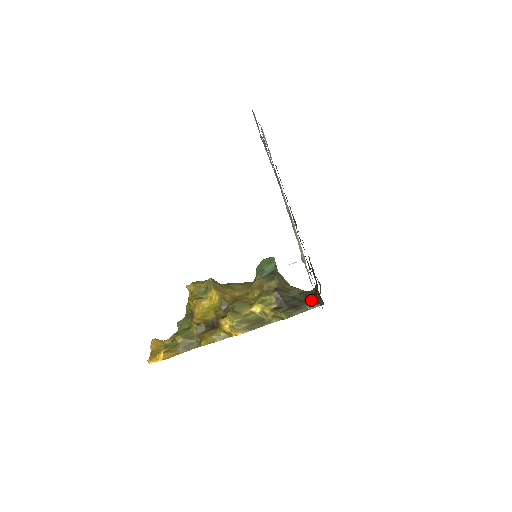
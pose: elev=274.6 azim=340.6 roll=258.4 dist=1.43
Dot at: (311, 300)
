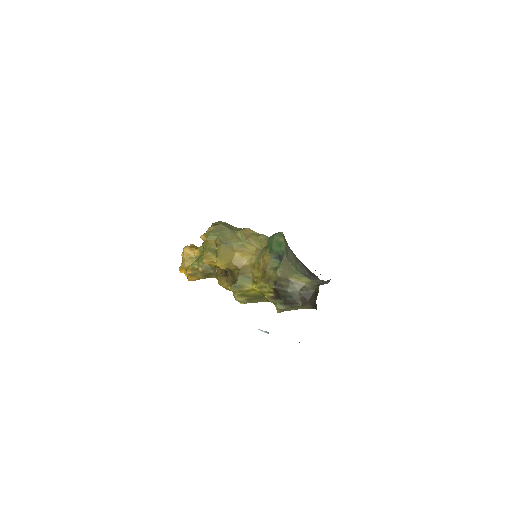
Dot at: (308, 301)
